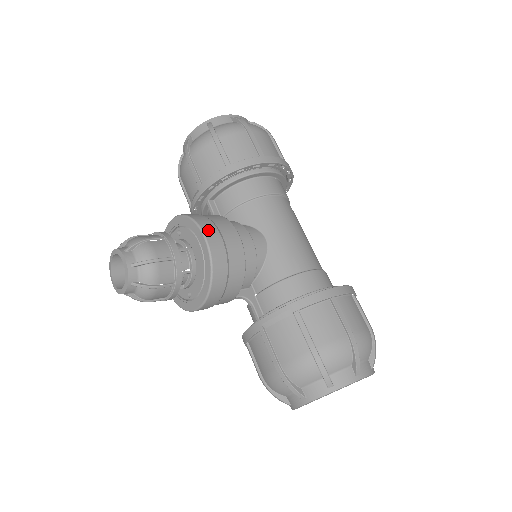
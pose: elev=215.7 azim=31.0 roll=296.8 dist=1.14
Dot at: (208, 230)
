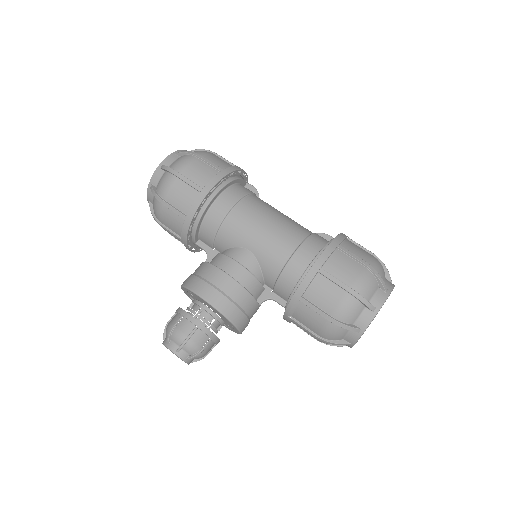
Dot at: (203, 292)
